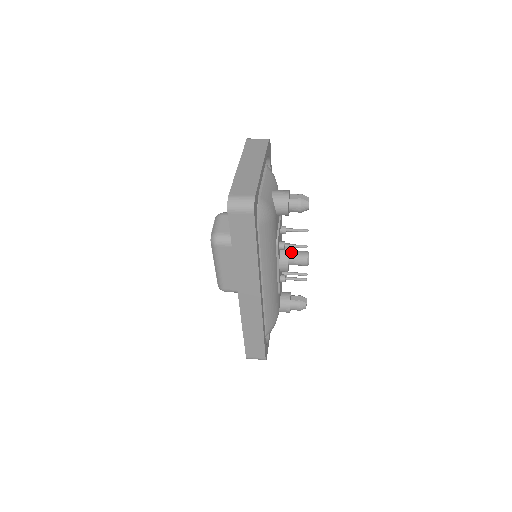
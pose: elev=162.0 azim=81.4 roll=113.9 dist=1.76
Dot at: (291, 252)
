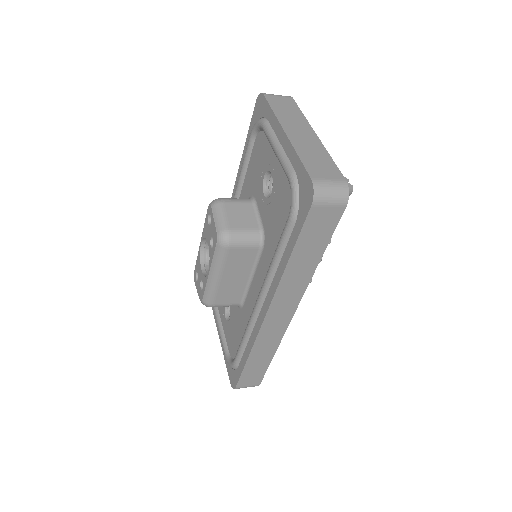
Dot at: occluded
